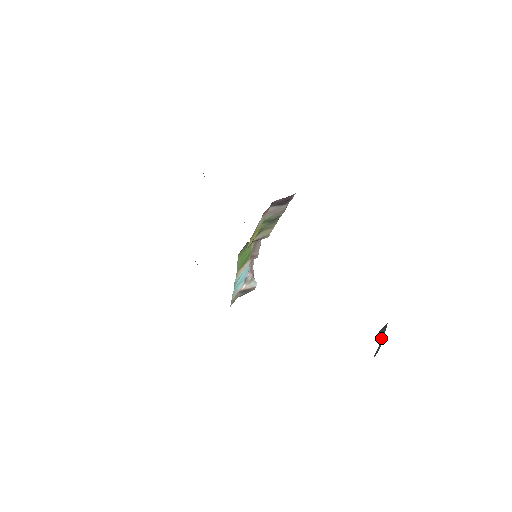
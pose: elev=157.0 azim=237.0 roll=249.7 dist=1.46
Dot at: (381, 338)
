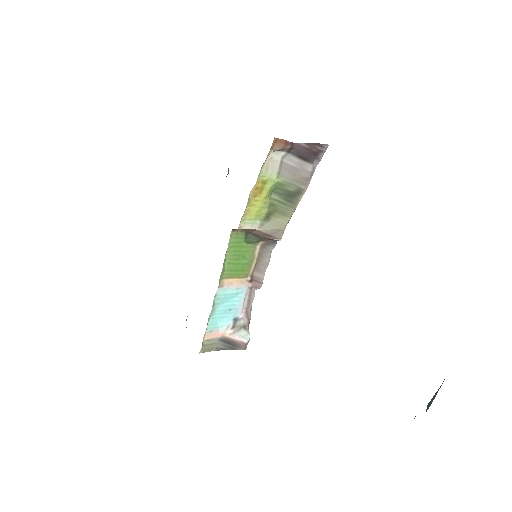
Dot at: (430, 402)
